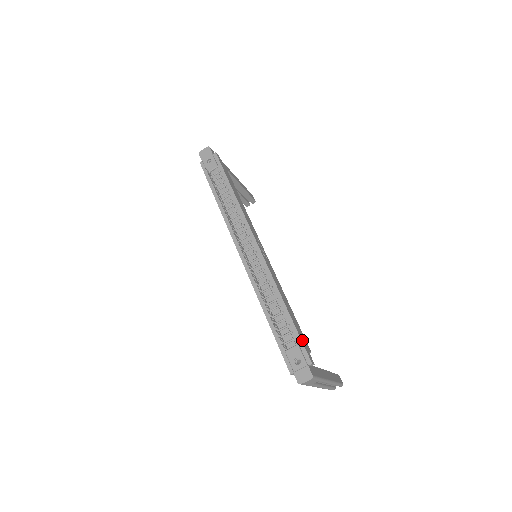
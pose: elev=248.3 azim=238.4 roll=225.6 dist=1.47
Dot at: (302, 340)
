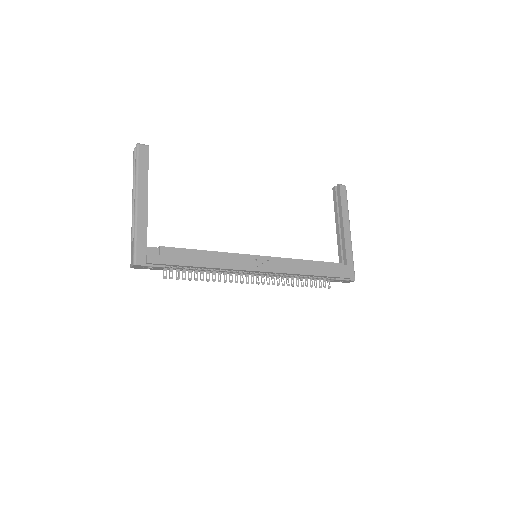
Dot at: (336, 275)
